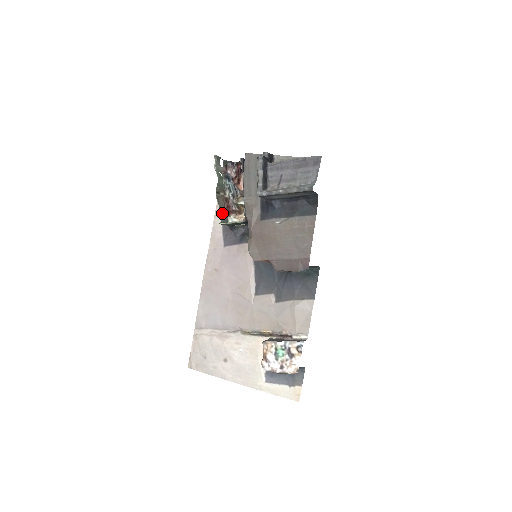
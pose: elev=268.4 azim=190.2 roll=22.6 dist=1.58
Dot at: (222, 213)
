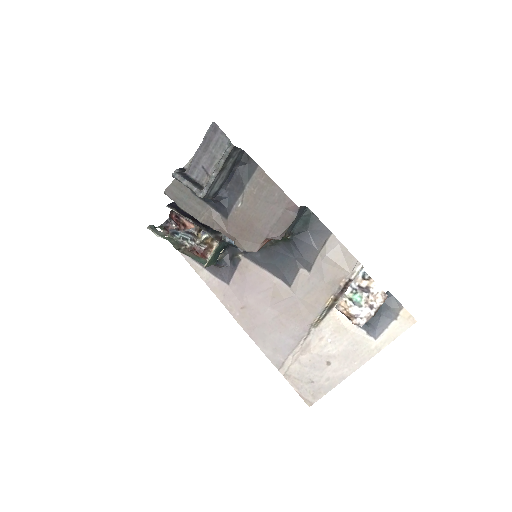
Dot at: (198, 260)
